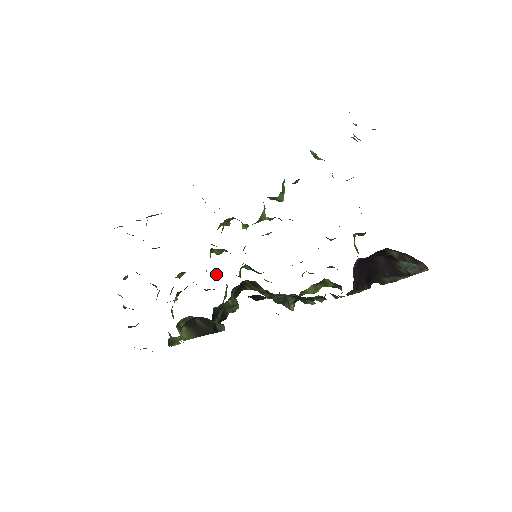
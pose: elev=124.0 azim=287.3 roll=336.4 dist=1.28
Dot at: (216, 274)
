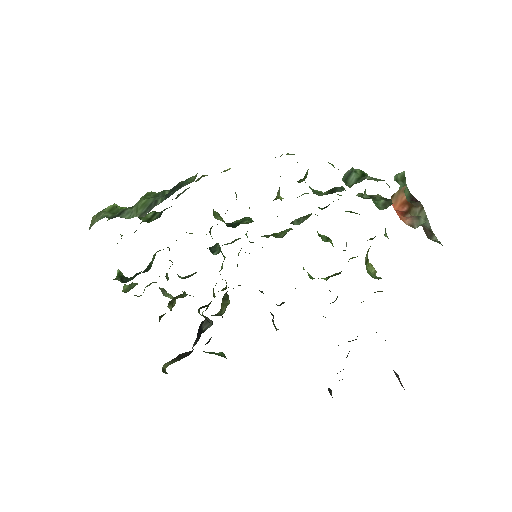
Dot at: (214, 248)
